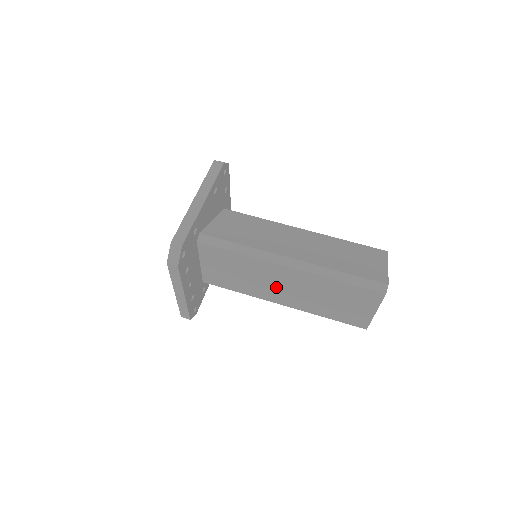
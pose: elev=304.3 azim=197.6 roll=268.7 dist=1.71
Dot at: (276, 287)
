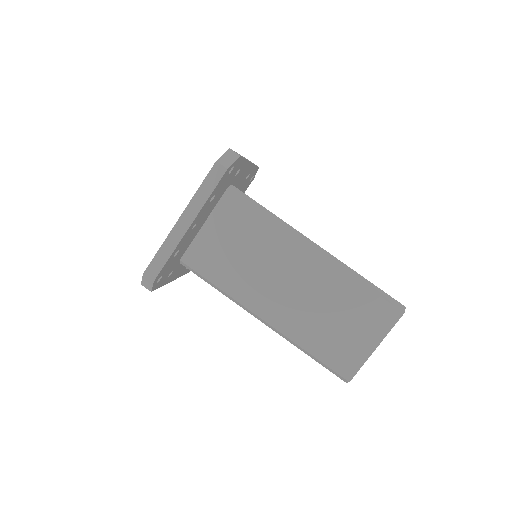
Dot at: (277, 284)
